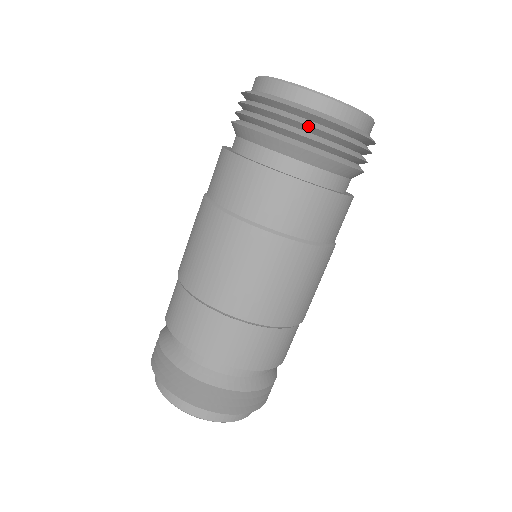
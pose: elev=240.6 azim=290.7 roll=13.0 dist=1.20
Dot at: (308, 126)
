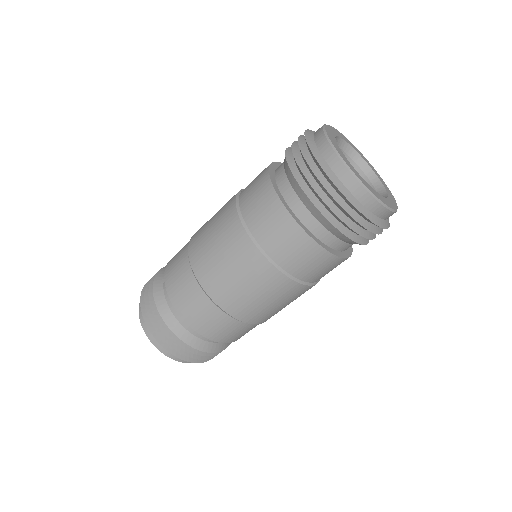
Dot at: (357, 222)
